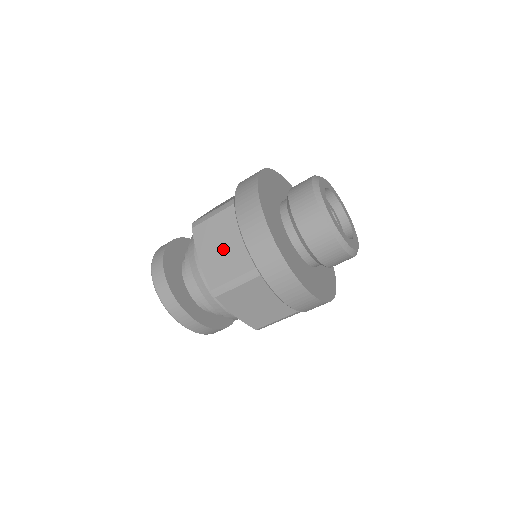
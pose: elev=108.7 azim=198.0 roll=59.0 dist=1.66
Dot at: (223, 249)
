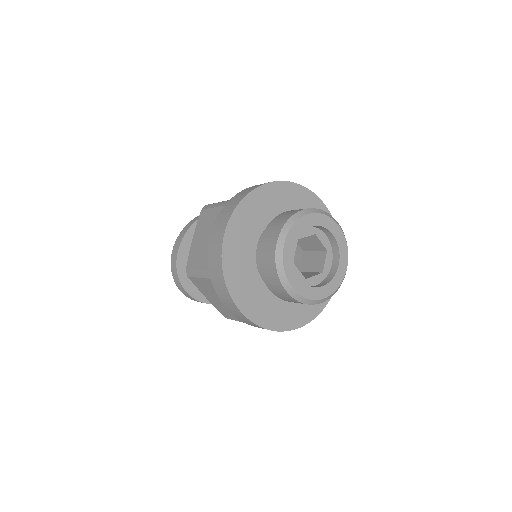
Dot at: (220, 302)
